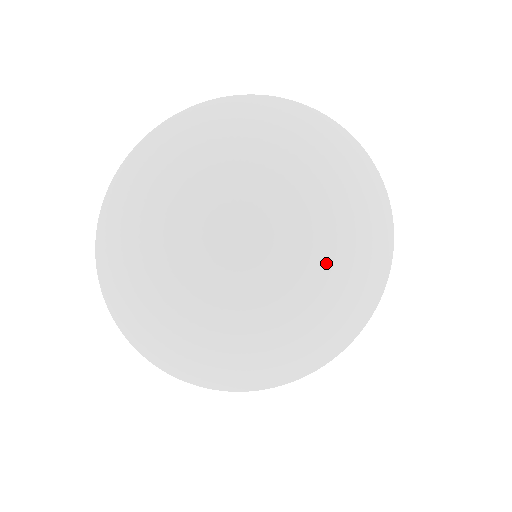
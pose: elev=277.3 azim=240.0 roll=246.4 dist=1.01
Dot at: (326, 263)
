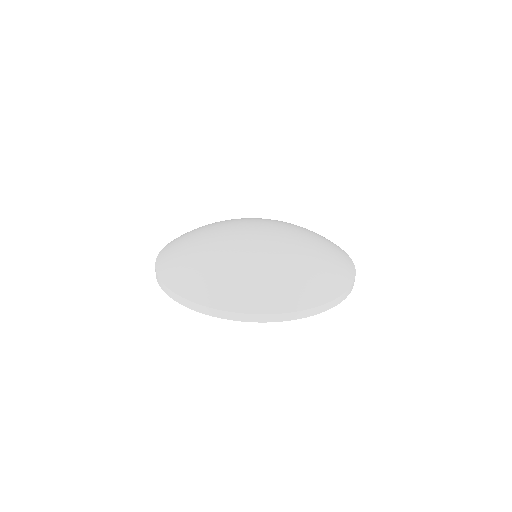
Dot at: (287, 246)
